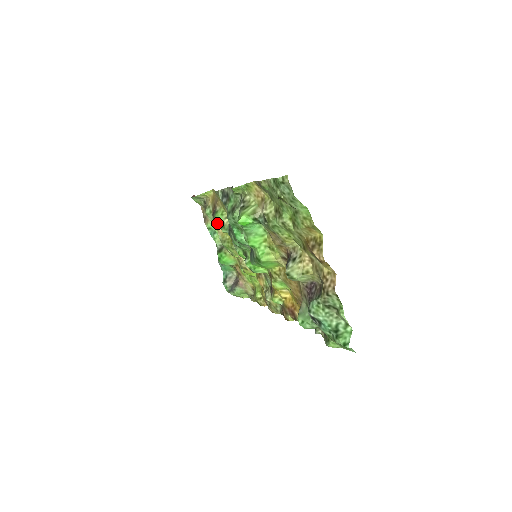
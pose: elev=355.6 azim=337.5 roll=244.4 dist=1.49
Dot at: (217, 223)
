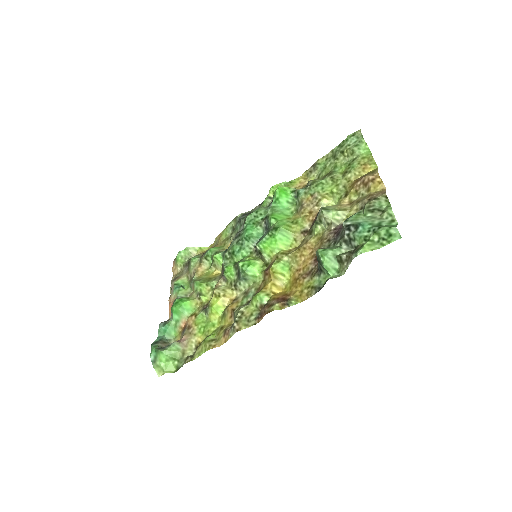
Dot at: (207, 255)
